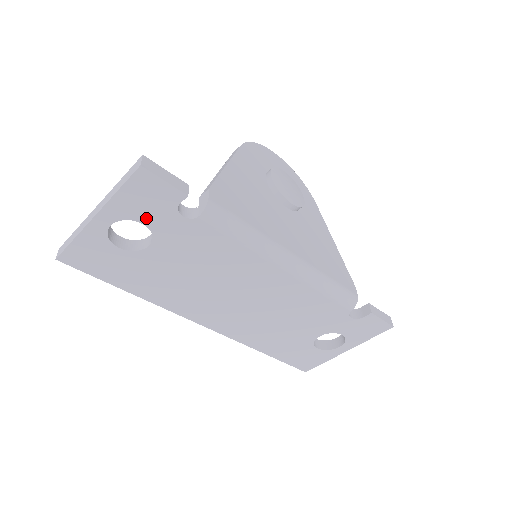
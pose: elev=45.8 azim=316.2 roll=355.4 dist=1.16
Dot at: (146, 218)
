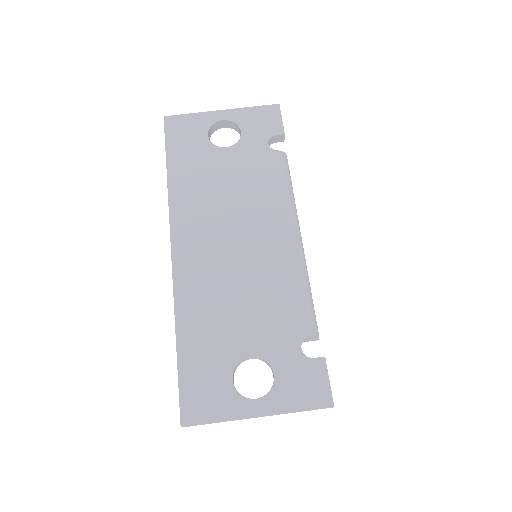
Dot at: (247, 130)
